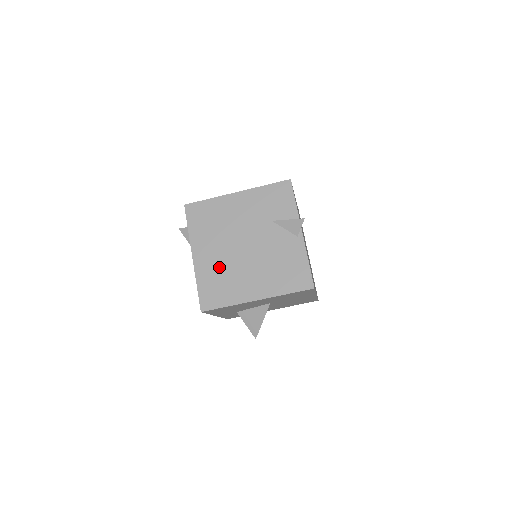
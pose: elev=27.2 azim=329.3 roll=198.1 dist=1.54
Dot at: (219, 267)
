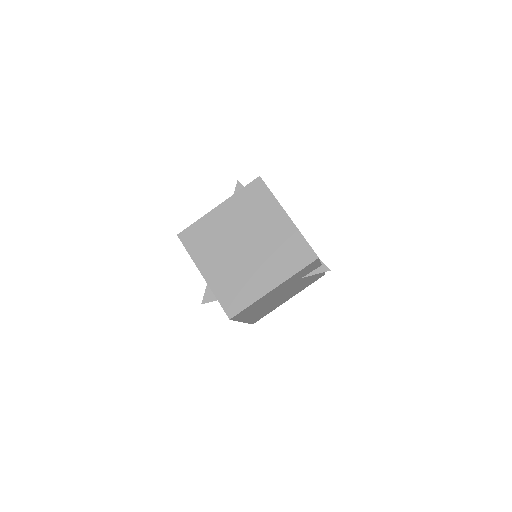
Dot at: (263, 311)
